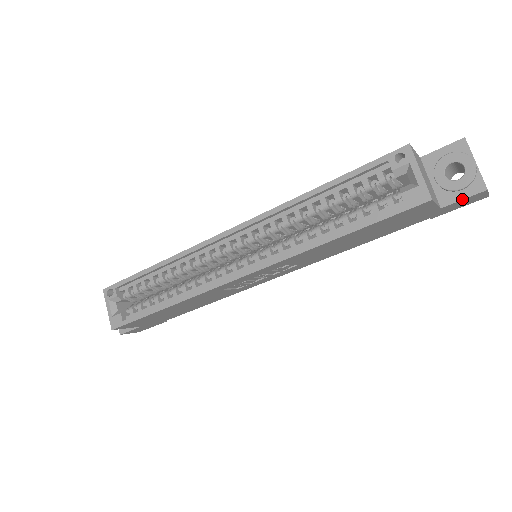
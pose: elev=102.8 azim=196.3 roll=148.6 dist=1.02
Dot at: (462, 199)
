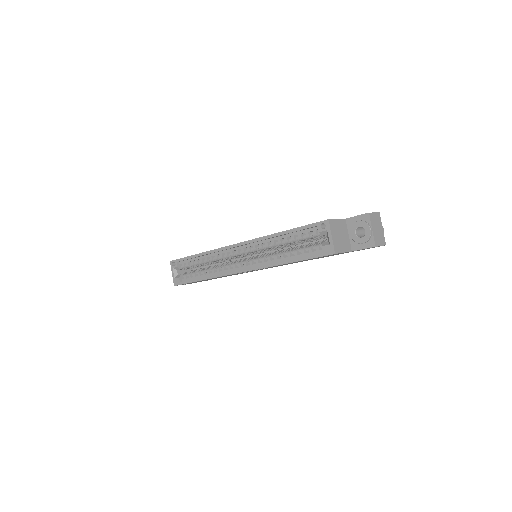
Dot at: occluded
